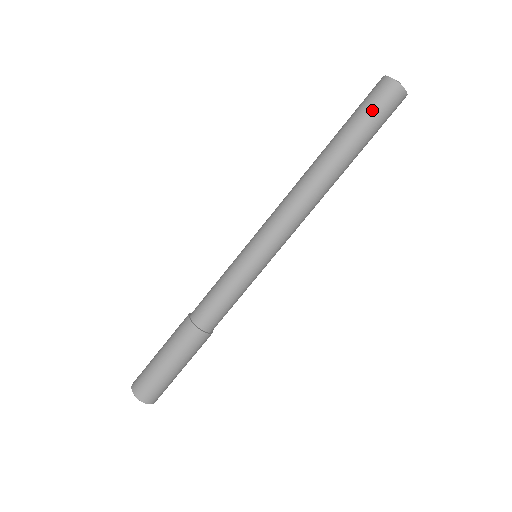
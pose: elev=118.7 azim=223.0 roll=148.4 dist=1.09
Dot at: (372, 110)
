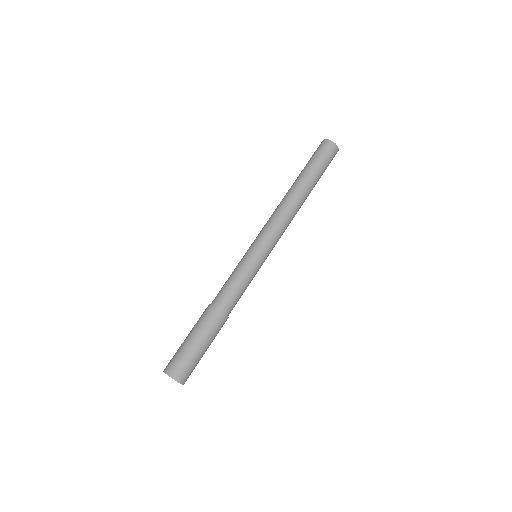
Dot at: (322, 158)
